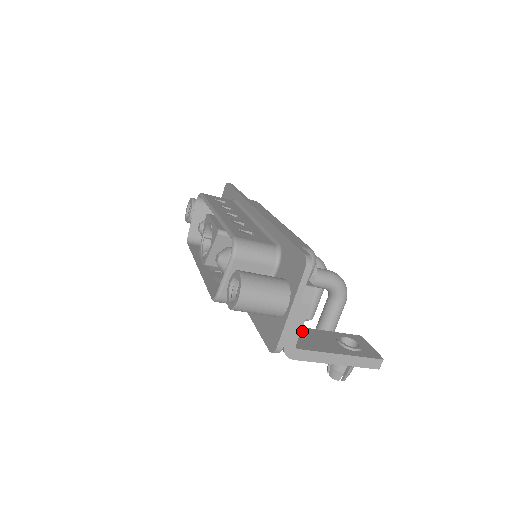
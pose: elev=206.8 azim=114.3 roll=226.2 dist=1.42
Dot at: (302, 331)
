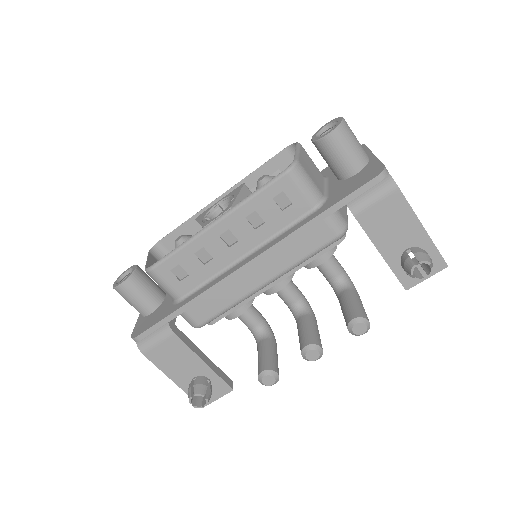
Dot at: occluded
